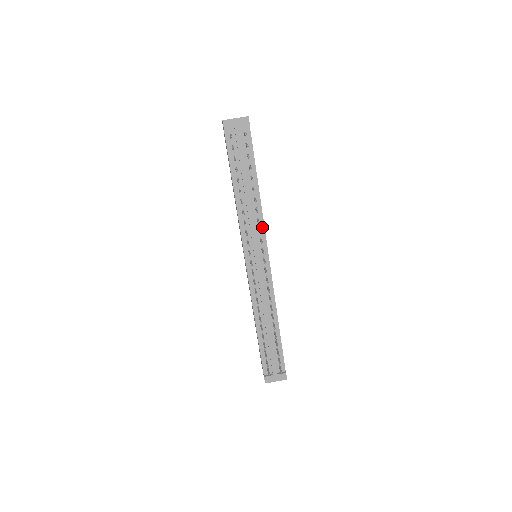
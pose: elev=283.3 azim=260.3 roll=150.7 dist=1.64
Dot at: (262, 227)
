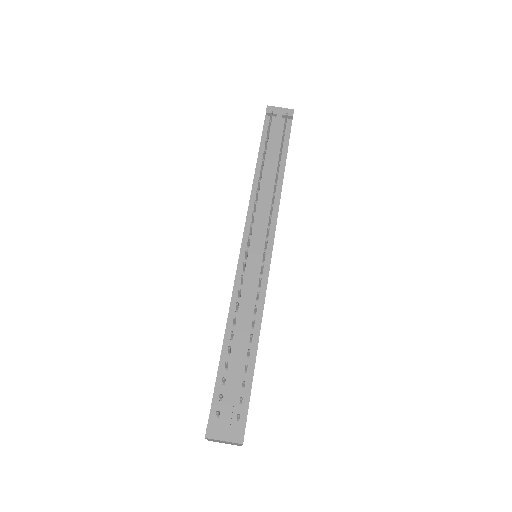
Dot at: (275, 212)
